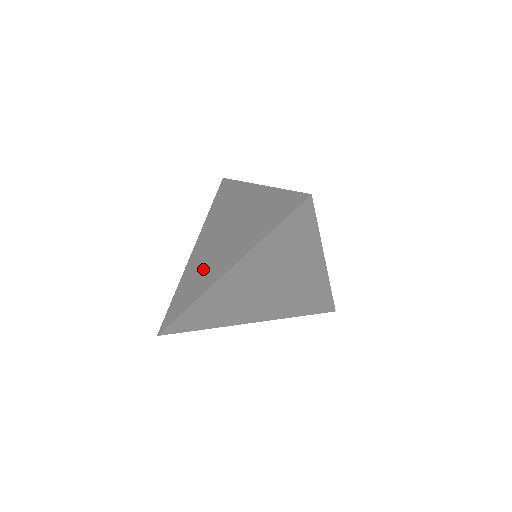
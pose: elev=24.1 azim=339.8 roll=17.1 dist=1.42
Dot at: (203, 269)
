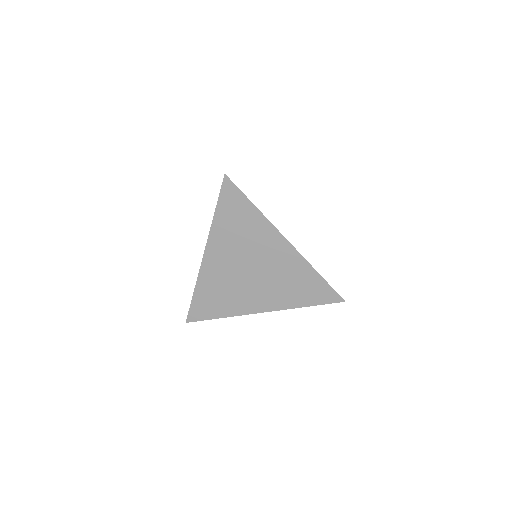
Dot at: occluded
